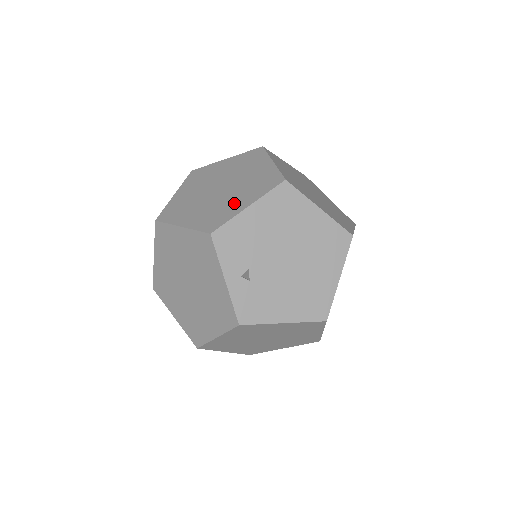
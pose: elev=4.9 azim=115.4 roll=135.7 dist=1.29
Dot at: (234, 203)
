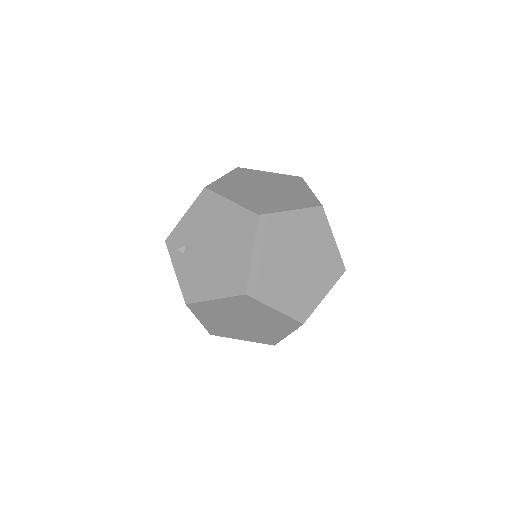
Dot at: (314, 290)
